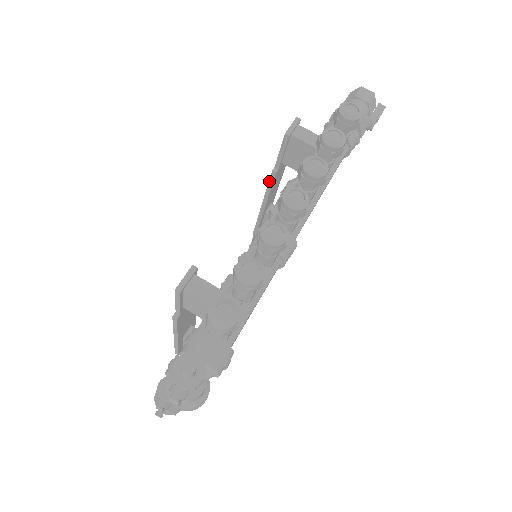
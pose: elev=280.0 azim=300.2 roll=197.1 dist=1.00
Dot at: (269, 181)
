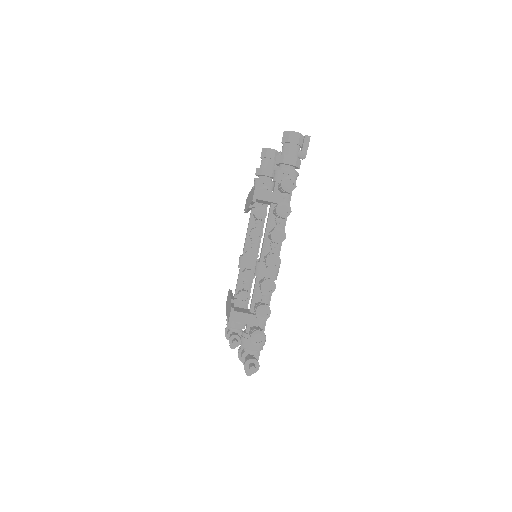
Dot at: (248, 208)
